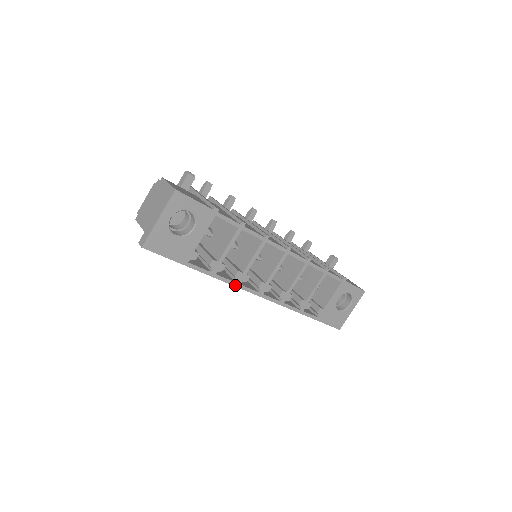
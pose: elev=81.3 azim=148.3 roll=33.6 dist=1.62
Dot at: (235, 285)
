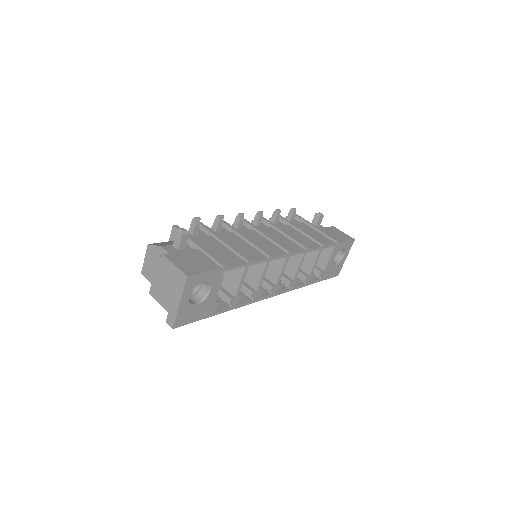
Dot at: (252, 302)
